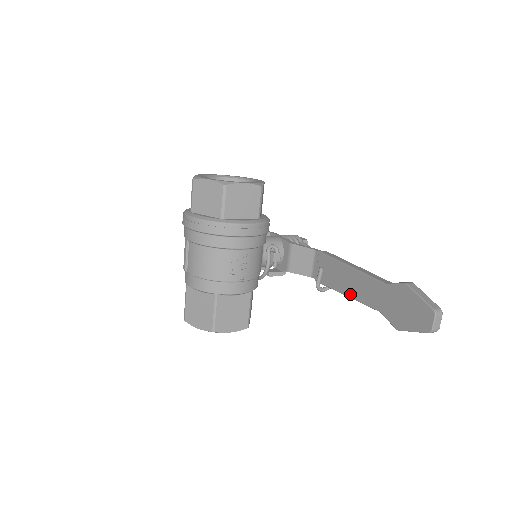
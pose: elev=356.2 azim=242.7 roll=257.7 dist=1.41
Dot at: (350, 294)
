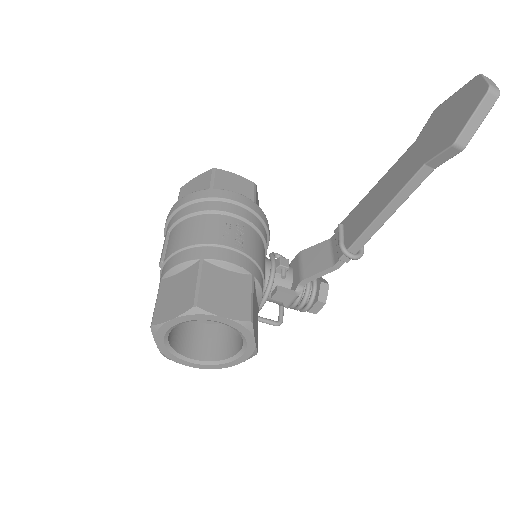
Dot at: (383, 205)
